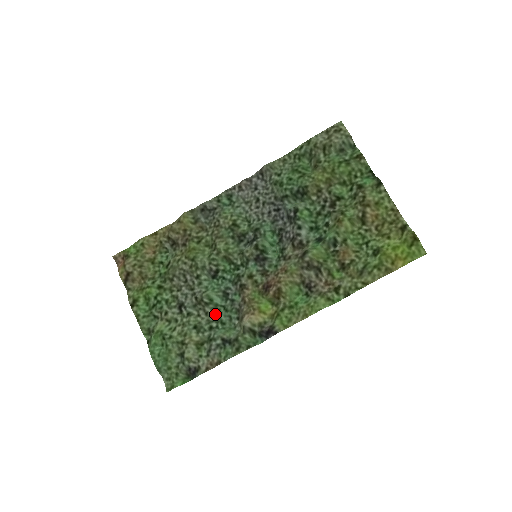
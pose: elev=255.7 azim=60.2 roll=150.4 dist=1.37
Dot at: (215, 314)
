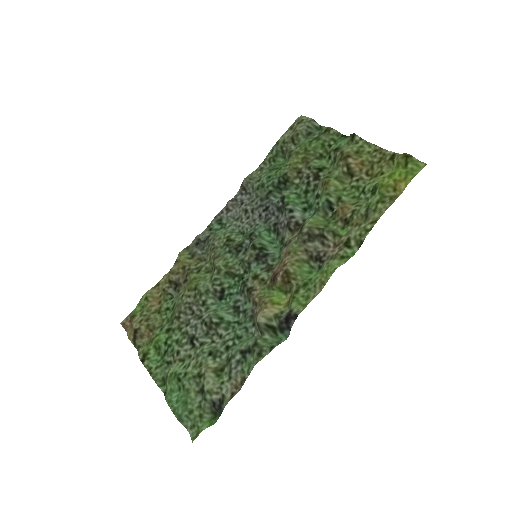
Dot at: (229, 333)
